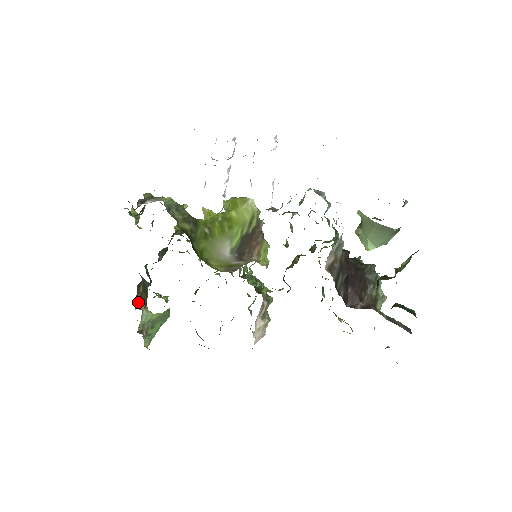
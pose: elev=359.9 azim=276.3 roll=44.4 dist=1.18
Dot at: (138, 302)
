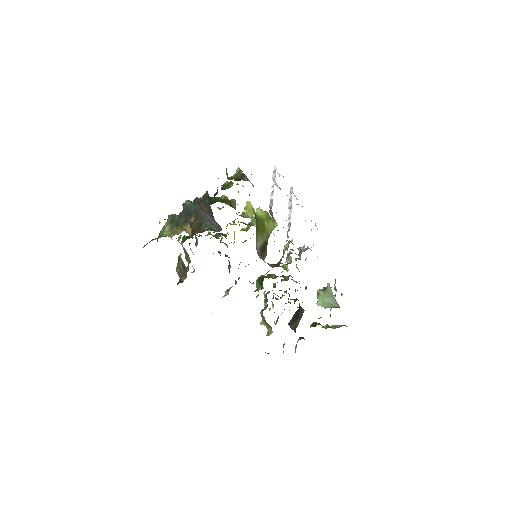
Dot at: (189, 228)
